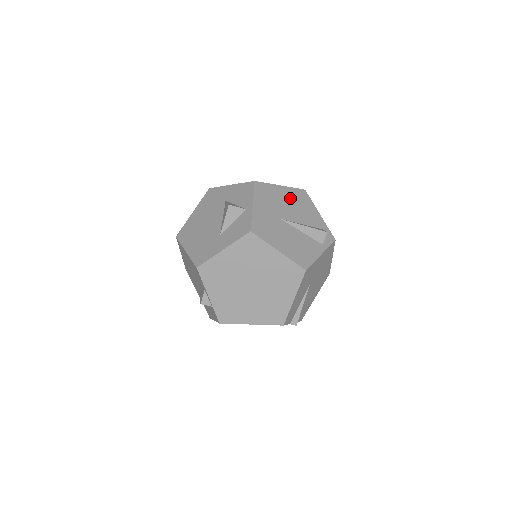
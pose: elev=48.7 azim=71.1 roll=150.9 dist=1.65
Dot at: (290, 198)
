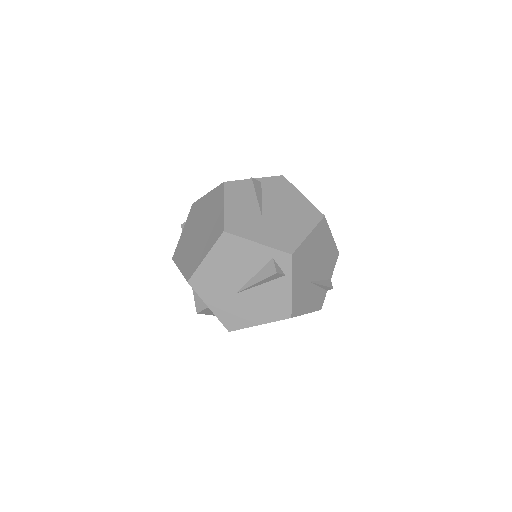
Dot at: (222, 261)
